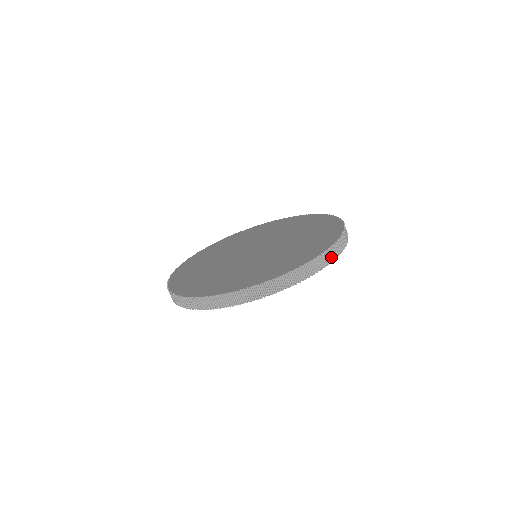
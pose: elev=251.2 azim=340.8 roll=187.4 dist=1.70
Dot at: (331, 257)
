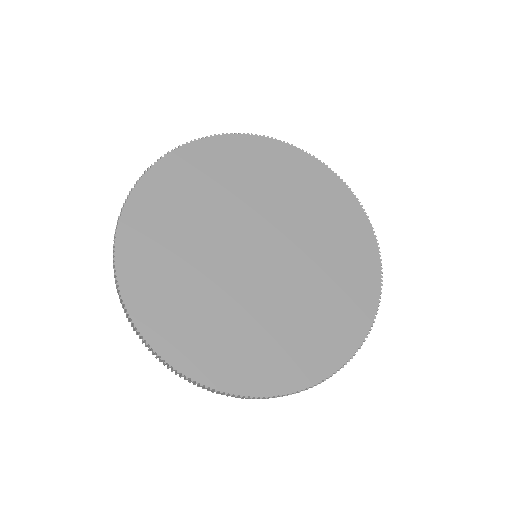
Dot at: occluded
